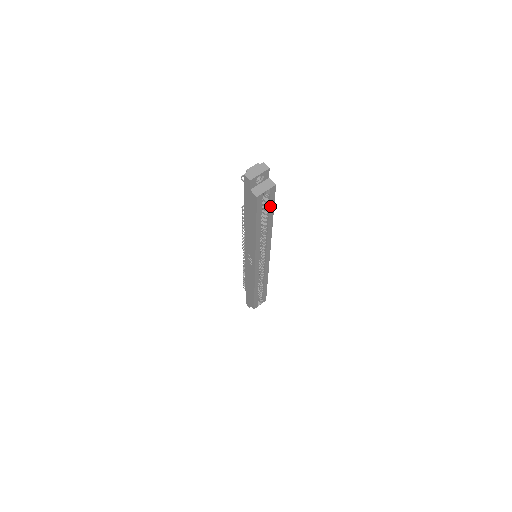
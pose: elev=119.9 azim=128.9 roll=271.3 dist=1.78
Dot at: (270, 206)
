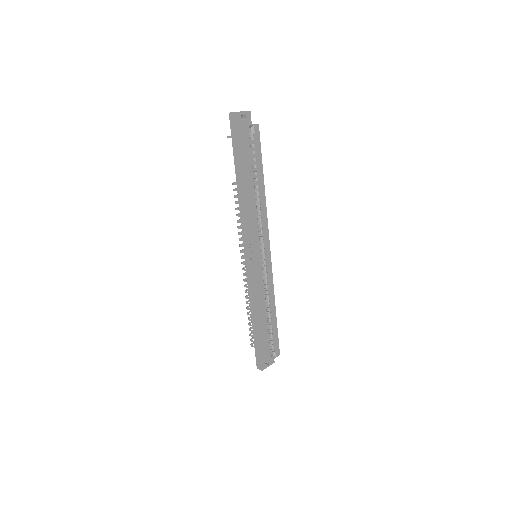
Dot at: (258, 154)
